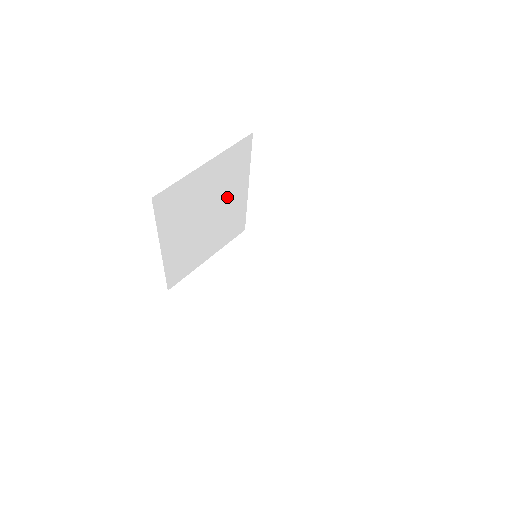
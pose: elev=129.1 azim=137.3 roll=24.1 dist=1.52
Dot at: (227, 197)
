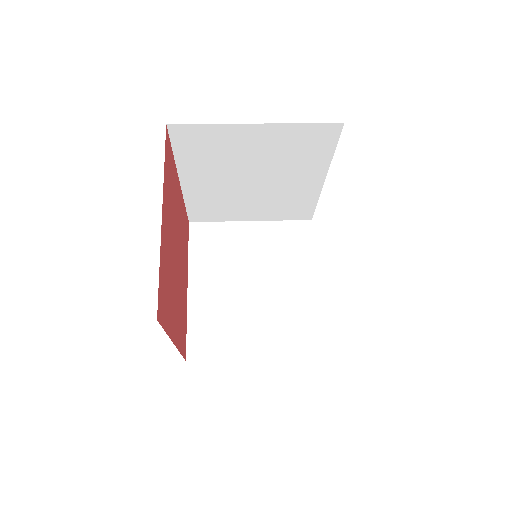
Dot at: (288, 175)
